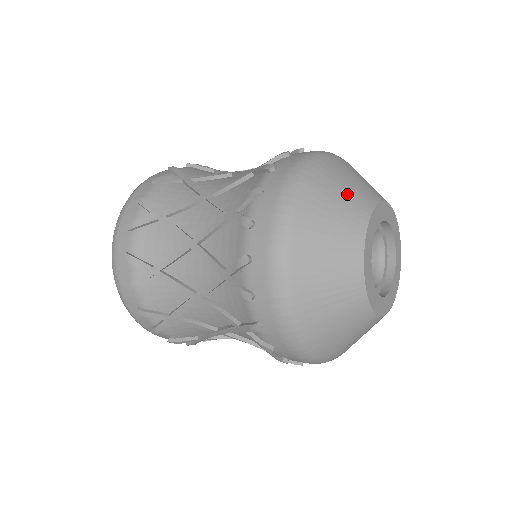
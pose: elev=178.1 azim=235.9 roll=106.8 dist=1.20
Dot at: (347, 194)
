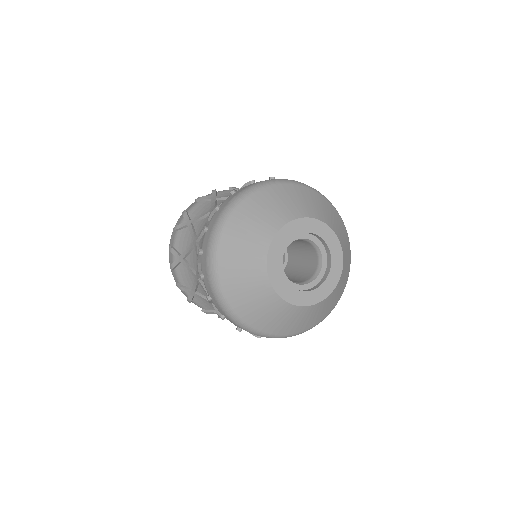
Dot at: (299, 202)
